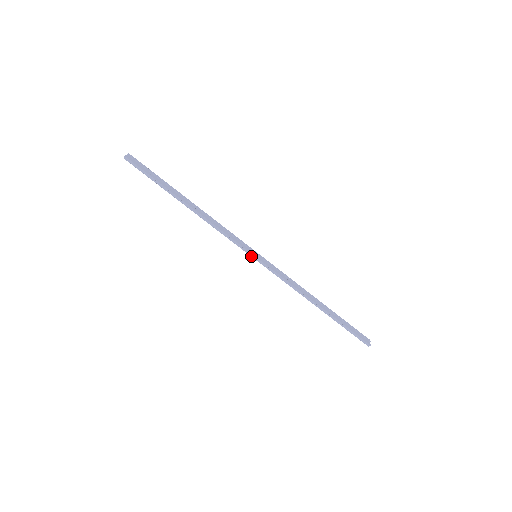
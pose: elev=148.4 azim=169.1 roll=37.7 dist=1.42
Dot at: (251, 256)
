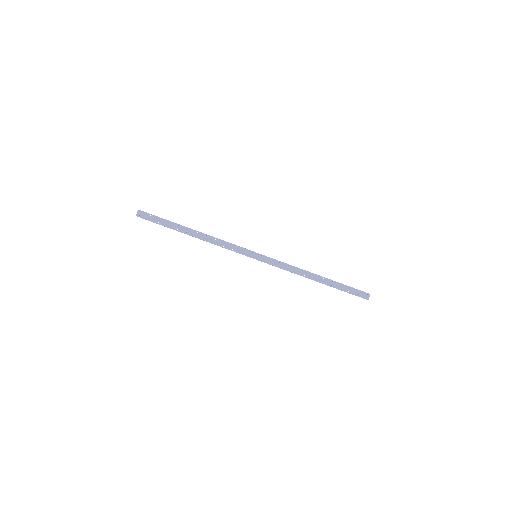
Dot at: occluded
